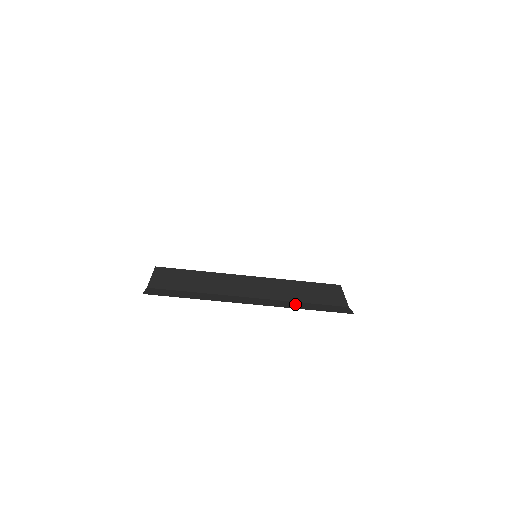
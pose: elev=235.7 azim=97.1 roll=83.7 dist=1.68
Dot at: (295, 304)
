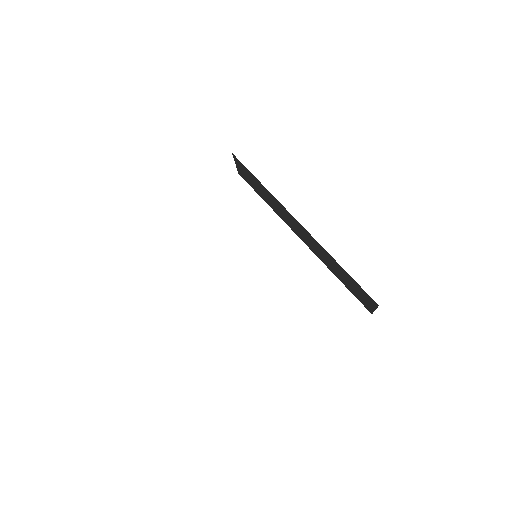
Dot at: occluded
